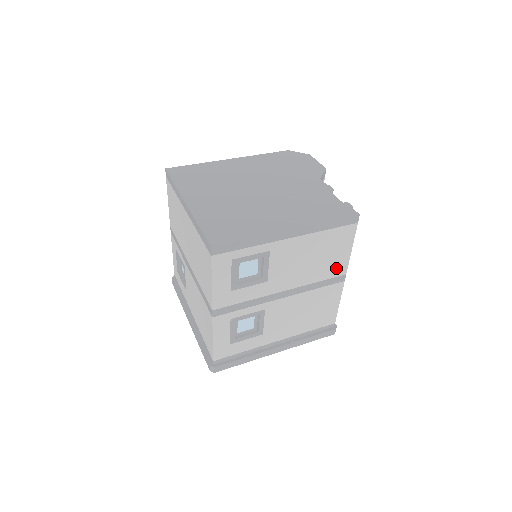
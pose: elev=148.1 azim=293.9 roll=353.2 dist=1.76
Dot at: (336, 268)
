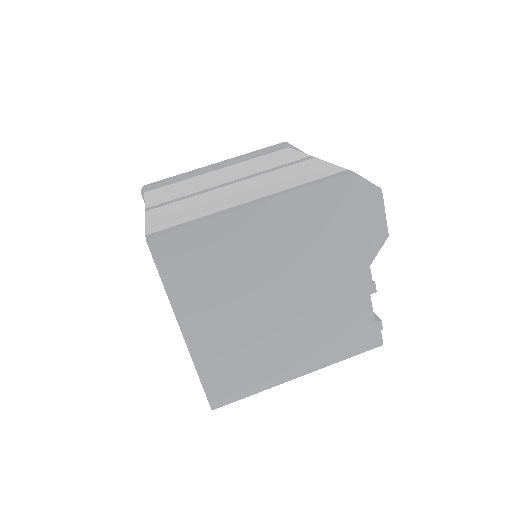
Dot at: occluded
